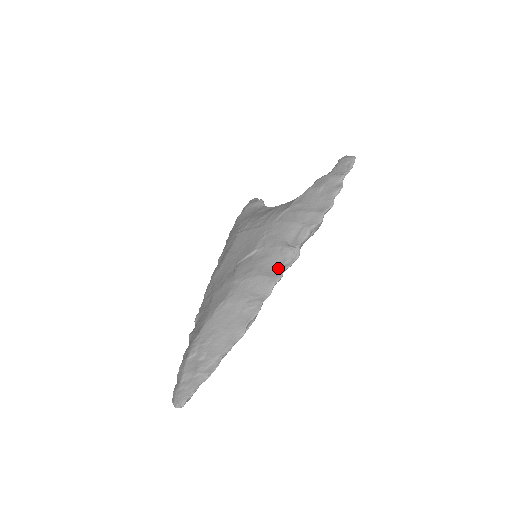
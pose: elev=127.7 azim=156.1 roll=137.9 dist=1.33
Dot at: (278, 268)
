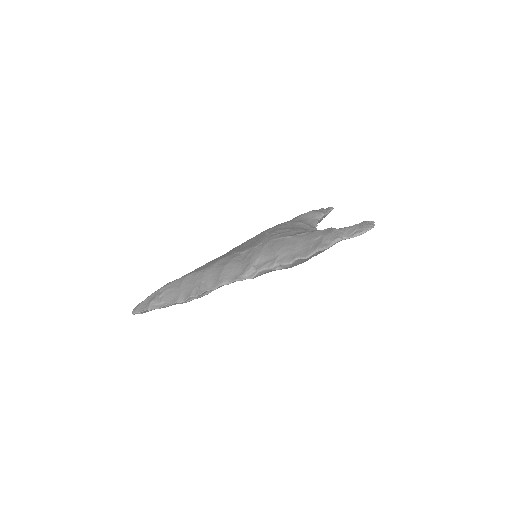
Dot at: (235, 276)
